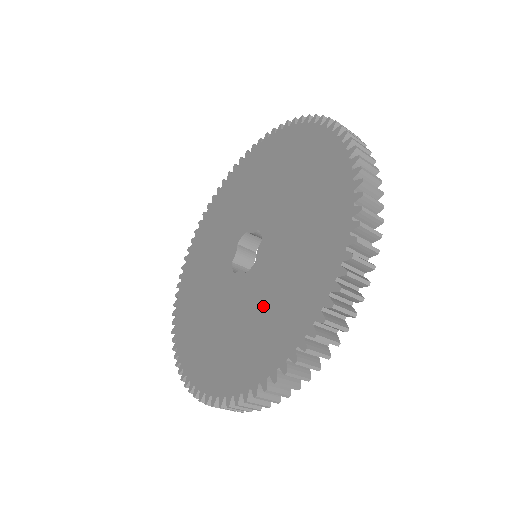
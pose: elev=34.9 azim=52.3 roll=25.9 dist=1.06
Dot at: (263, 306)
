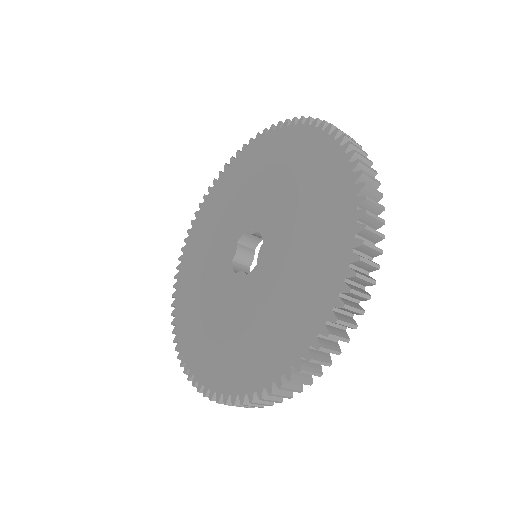
Dot at: (266, 311)
